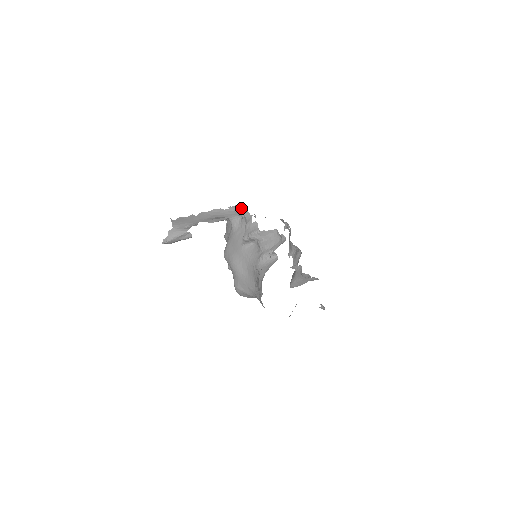
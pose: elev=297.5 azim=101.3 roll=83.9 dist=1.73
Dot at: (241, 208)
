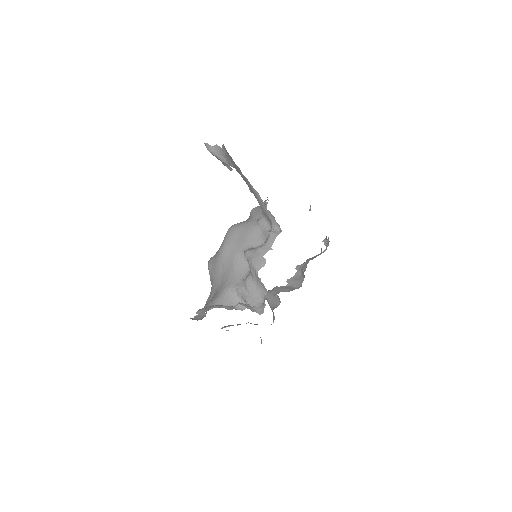
Dot at: (276, 225)
